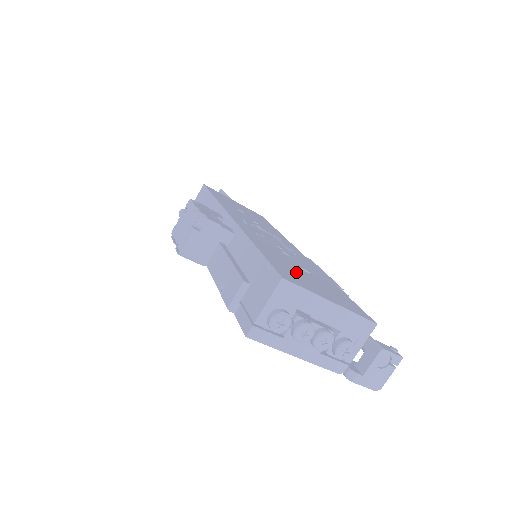
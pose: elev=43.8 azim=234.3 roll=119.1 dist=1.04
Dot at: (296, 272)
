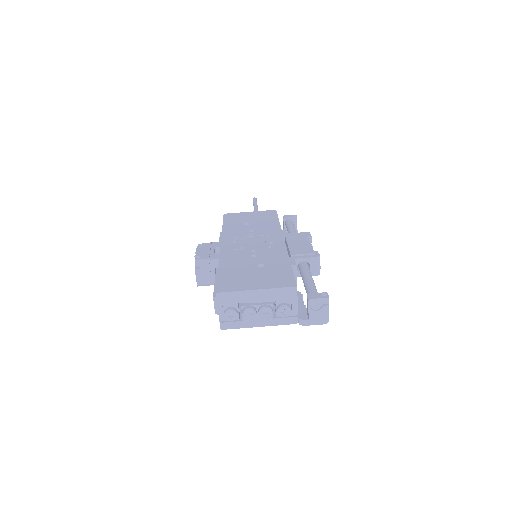
Dot at: (243, 275)
